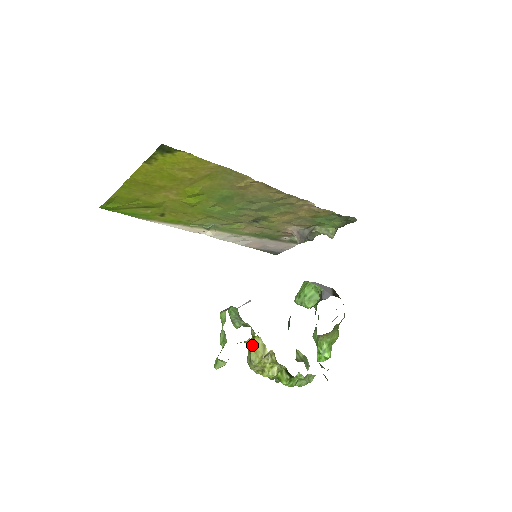
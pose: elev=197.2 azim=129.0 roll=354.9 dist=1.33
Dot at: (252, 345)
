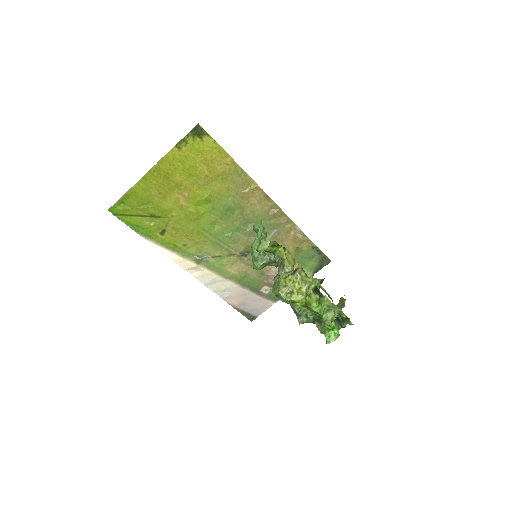
Dot at: (284, 253)
